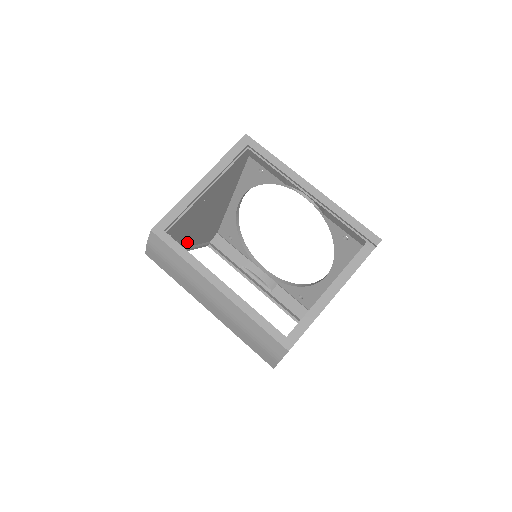
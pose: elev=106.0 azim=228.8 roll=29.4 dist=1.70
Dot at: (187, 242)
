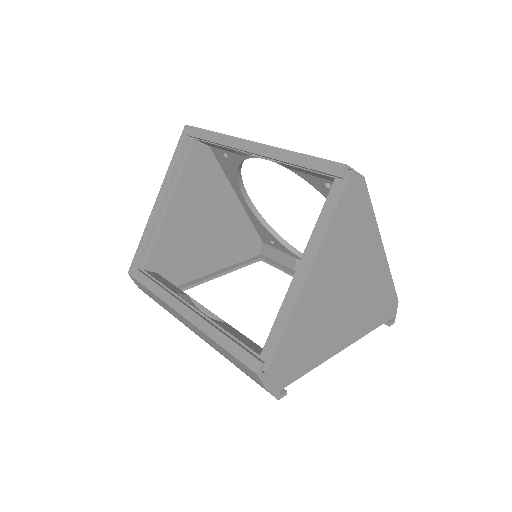
Dot at: (207, 268)
